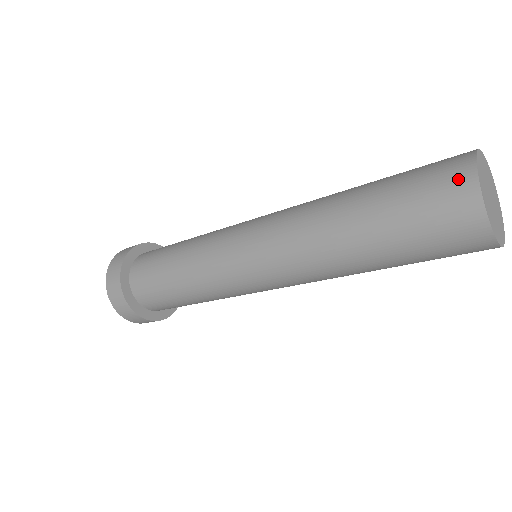
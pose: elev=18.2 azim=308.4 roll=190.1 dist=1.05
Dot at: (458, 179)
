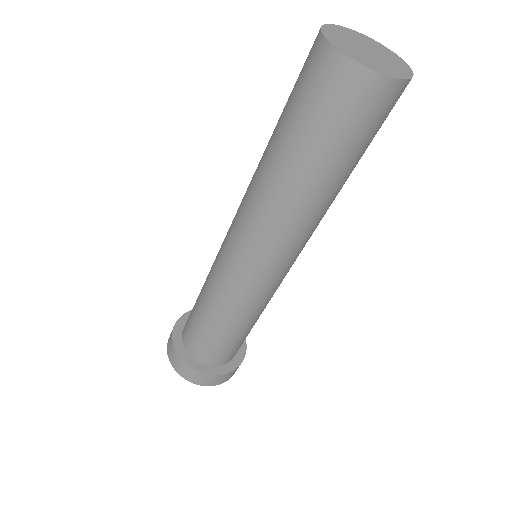
Dot at: occluded
